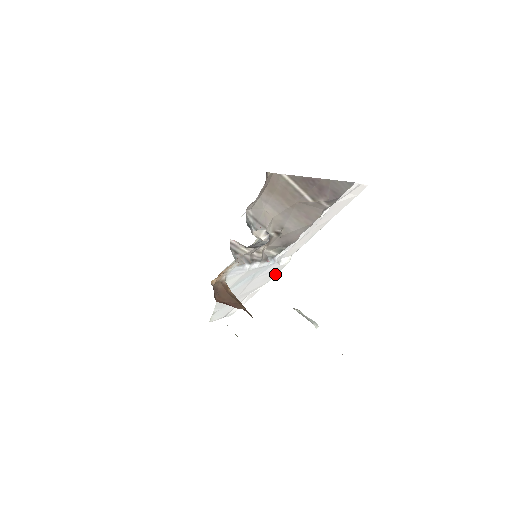
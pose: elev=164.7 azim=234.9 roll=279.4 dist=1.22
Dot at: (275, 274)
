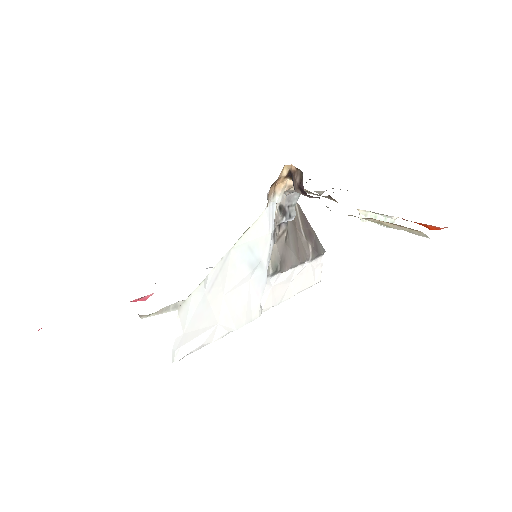
Dot at: (246, 321)
